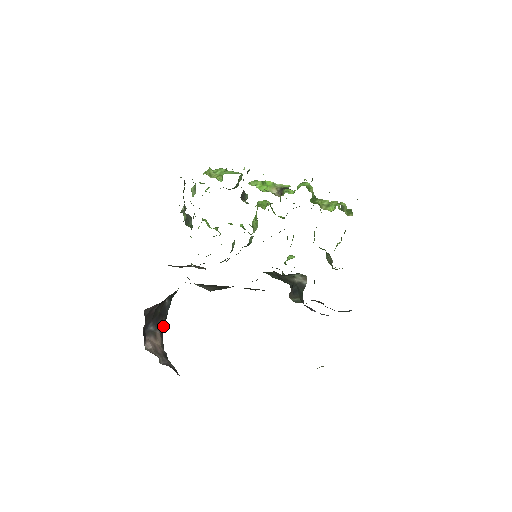
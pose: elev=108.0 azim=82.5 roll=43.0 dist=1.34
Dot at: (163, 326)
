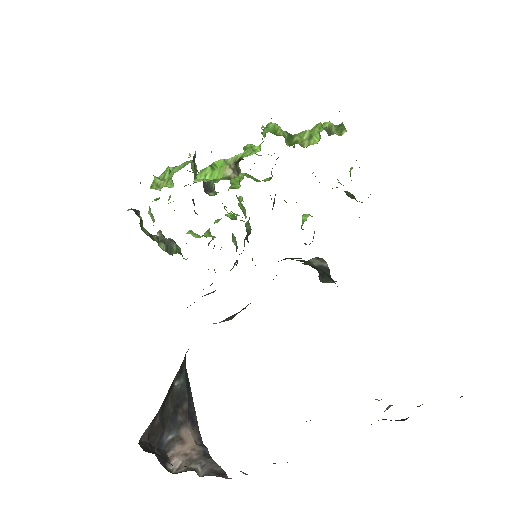
Dot at: (190, 411)
